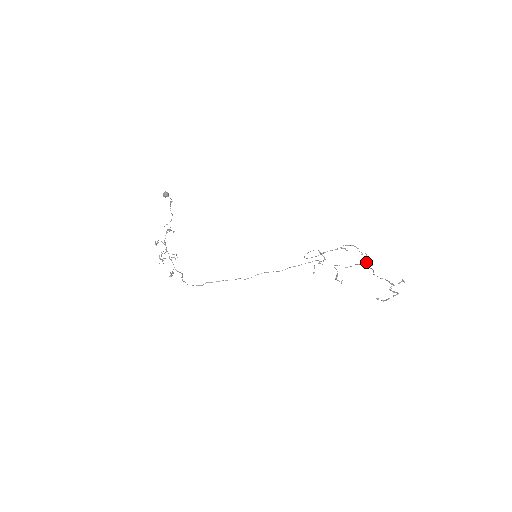
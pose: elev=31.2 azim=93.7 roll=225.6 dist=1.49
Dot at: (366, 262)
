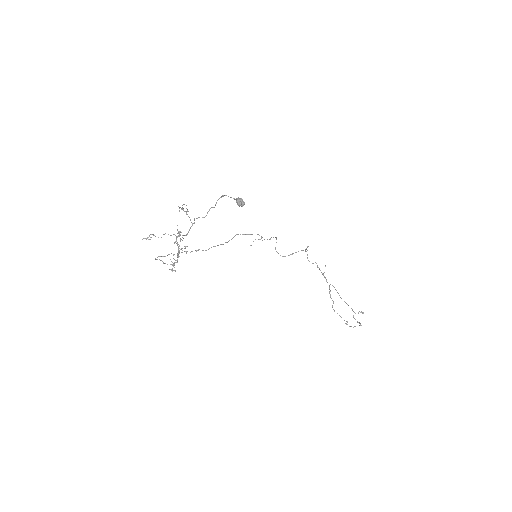
Dot at: (320, 270)
